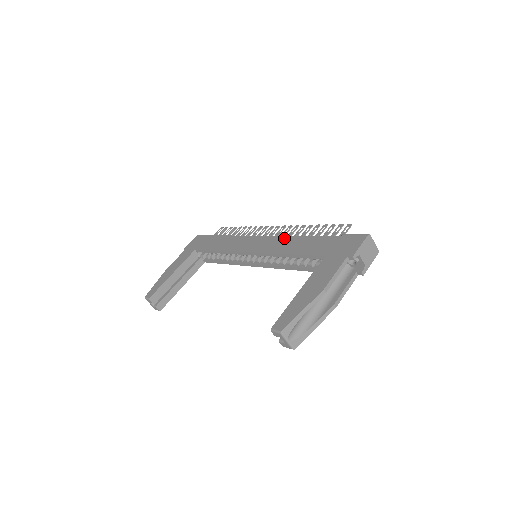
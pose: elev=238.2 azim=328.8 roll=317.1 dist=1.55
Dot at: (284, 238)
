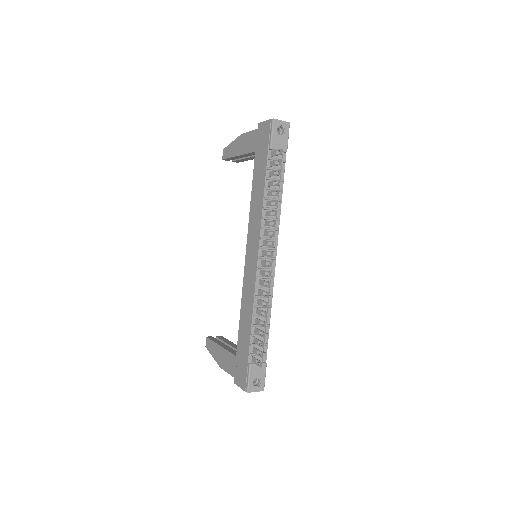
Dot at: (252, 294)
